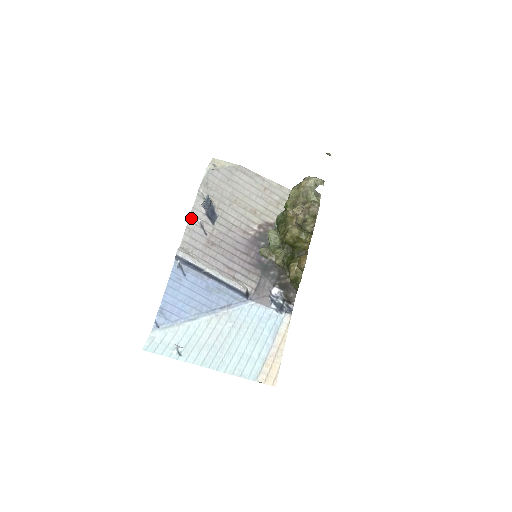
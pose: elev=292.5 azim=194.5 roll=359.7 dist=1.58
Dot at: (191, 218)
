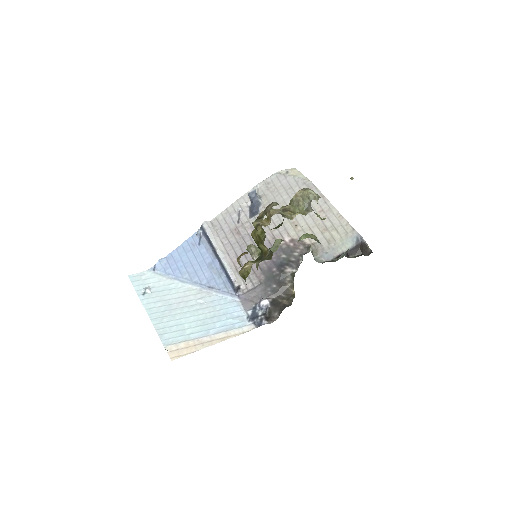
Dot at: (235, 204)
